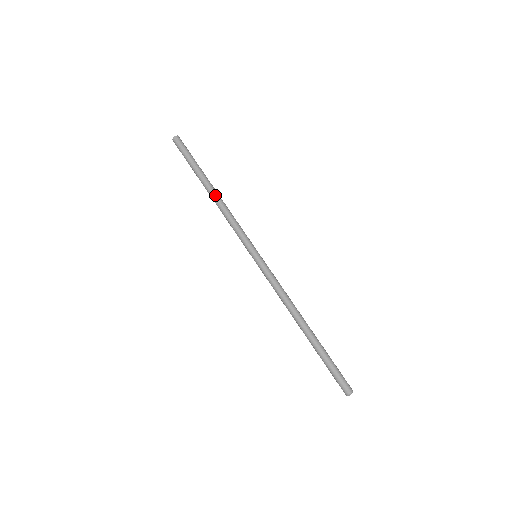
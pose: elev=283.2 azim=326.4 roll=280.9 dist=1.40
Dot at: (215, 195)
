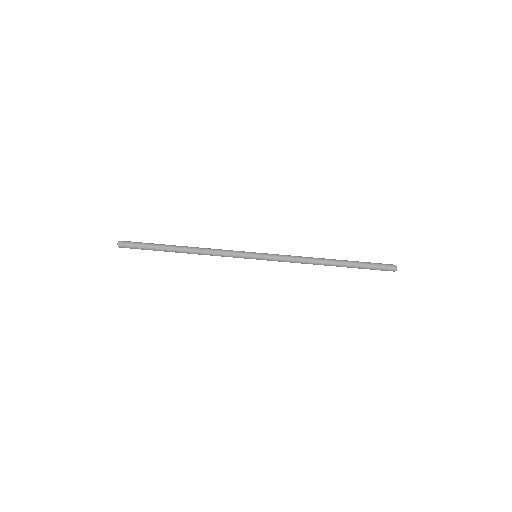
Dot at: (188, 252)
